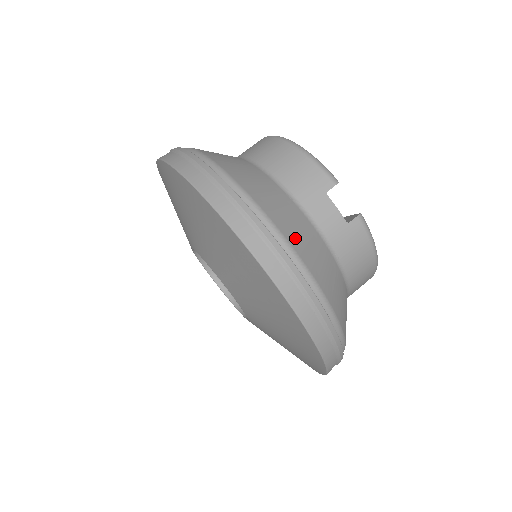
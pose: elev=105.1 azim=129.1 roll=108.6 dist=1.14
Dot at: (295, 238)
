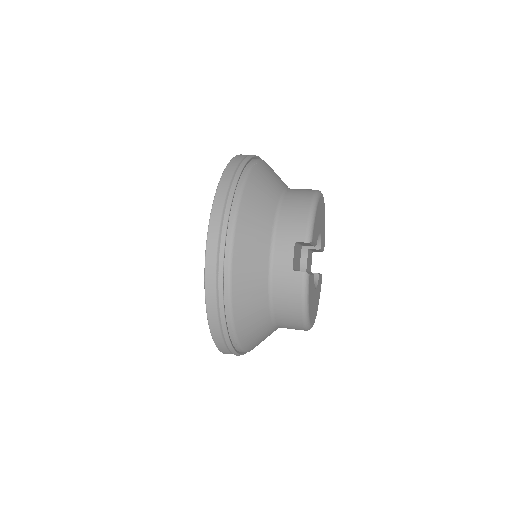
Dot at: (243, 246)
